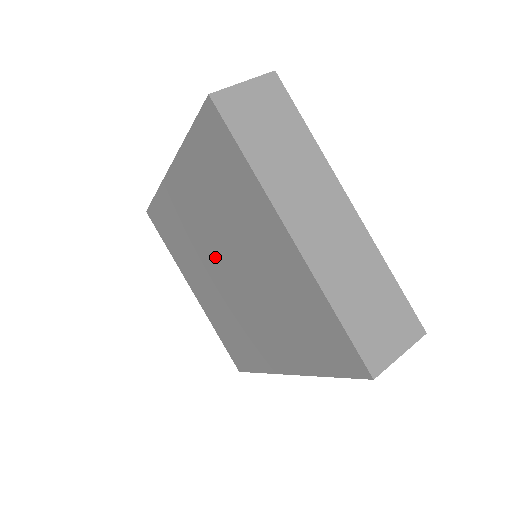
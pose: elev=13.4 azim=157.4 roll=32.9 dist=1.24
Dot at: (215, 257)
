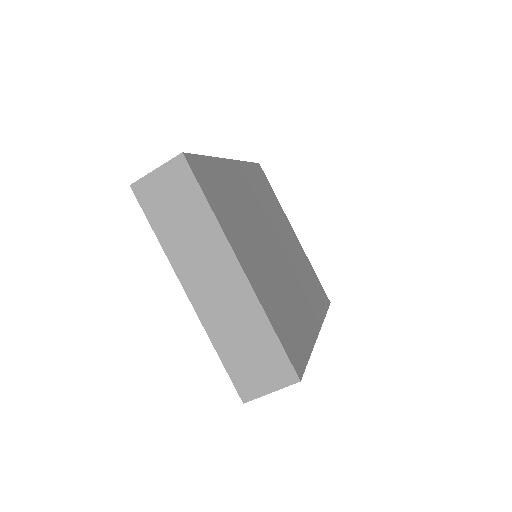
Dot at: occluded
